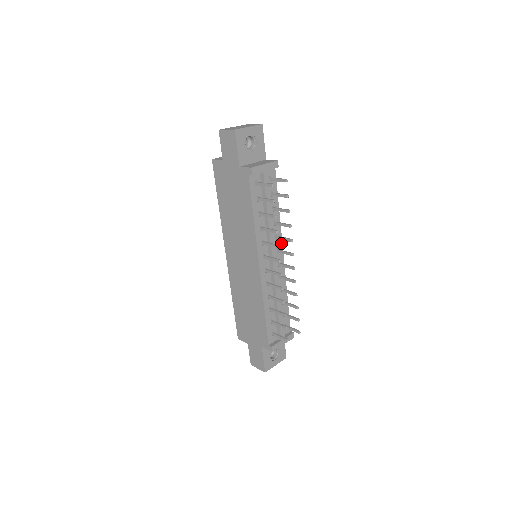
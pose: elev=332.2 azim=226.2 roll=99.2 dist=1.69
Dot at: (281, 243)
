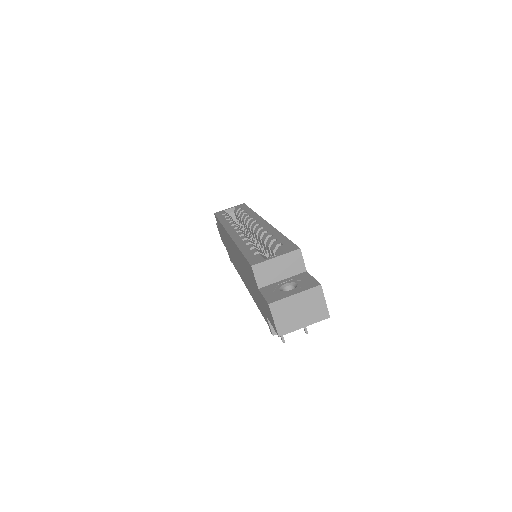
Dot at: occluded
